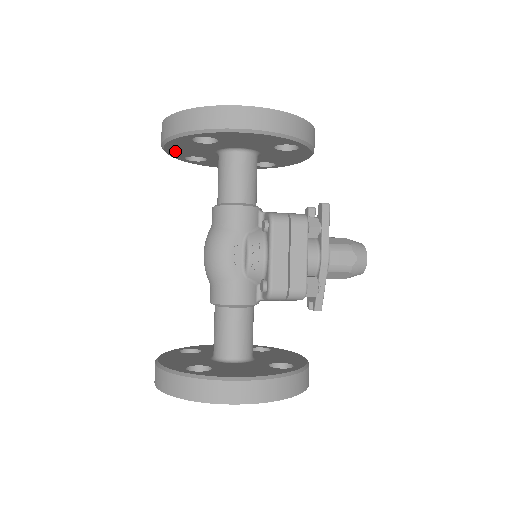
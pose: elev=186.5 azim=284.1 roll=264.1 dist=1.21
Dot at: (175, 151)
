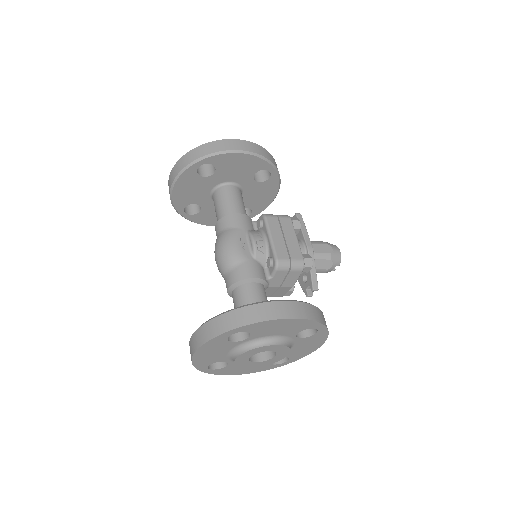
Dot at: (180, 196)
